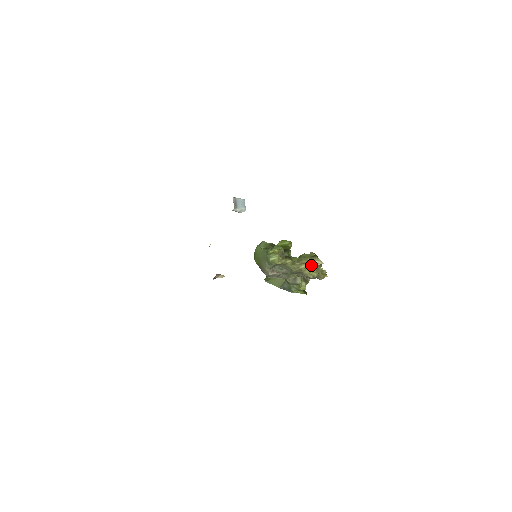
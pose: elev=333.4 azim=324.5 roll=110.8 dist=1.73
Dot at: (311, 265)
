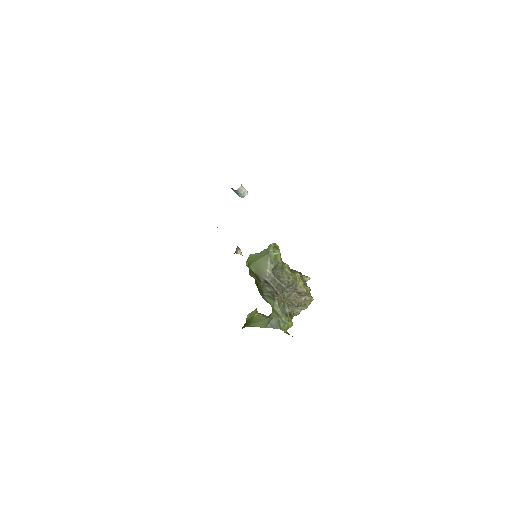
Dot at: (302, 277)
